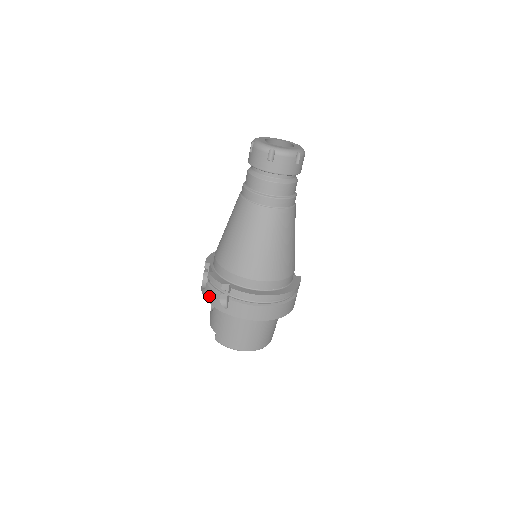
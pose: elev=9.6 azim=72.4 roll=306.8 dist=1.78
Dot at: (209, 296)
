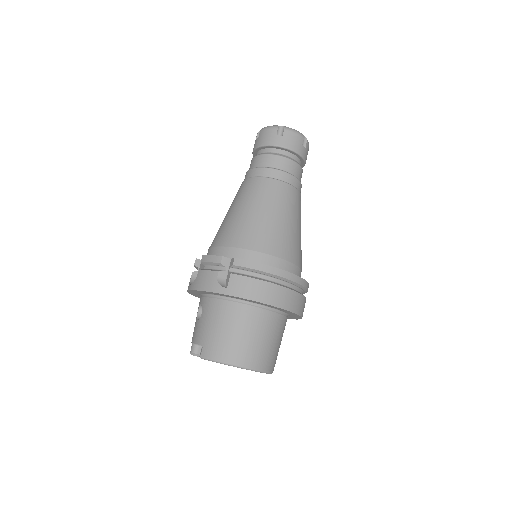
Dot at: (202, 281)
